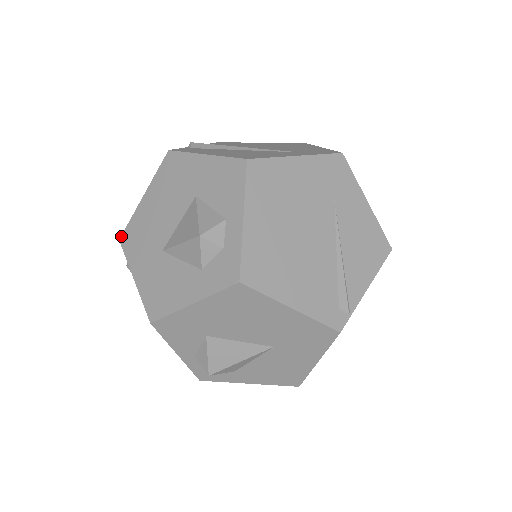
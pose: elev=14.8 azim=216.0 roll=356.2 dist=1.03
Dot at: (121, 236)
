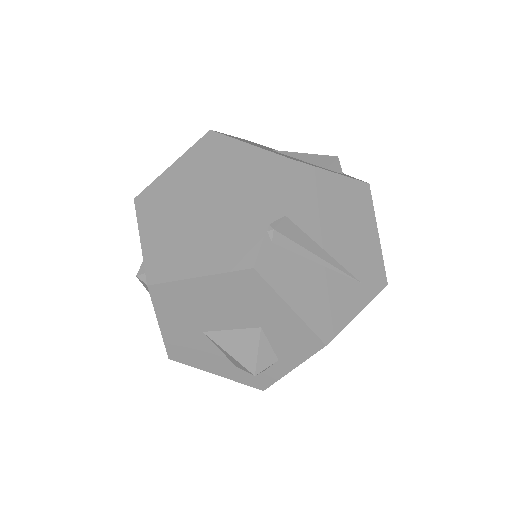
Dot at: (152, 285)
